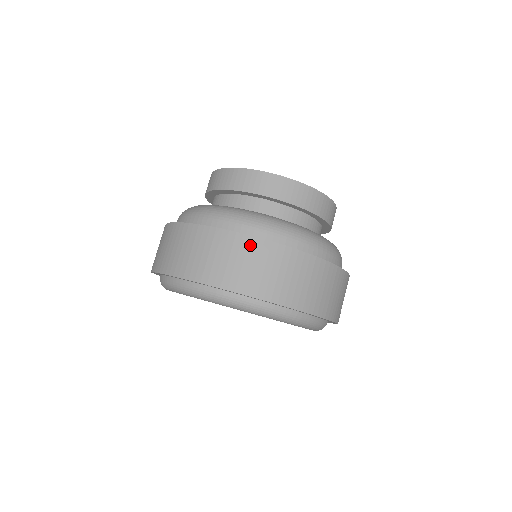
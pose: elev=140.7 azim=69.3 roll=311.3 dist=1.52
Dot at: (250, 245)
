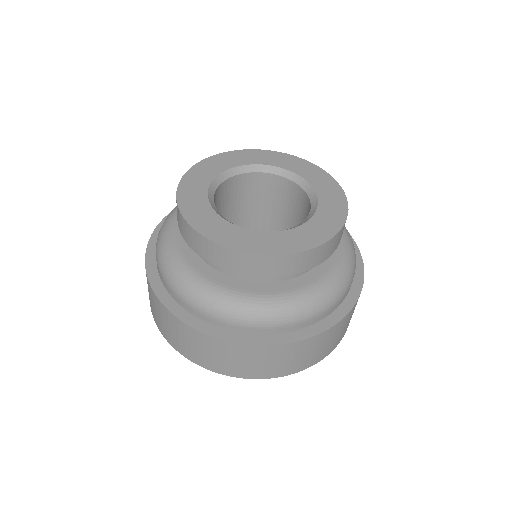
Dot at: (345, 320)
